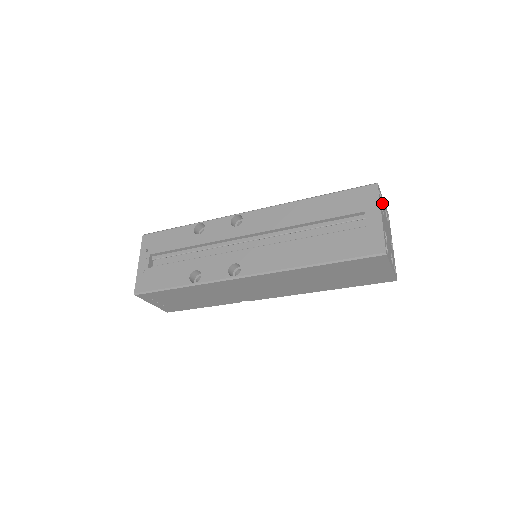
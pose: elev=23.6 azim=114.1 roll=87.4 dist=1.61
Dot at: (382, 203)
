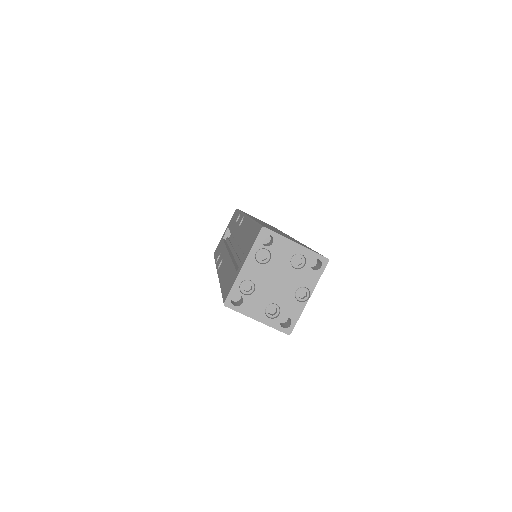
Dot at: (276, 249)
